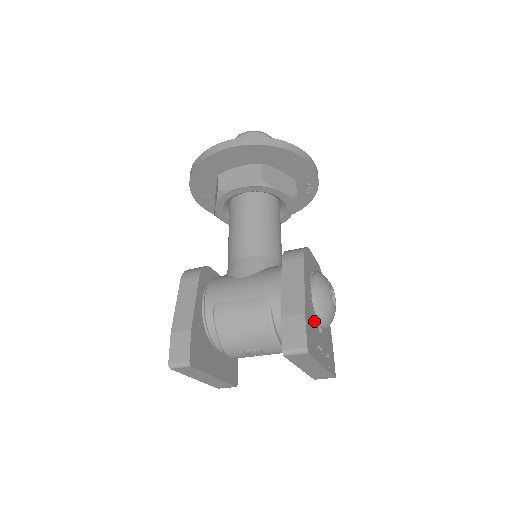
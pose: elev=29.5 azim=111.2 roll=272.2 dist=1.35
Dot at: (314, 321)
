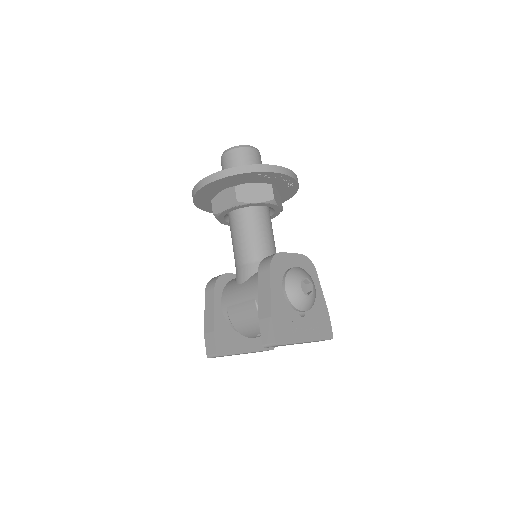
Dot at: (290, 313)
